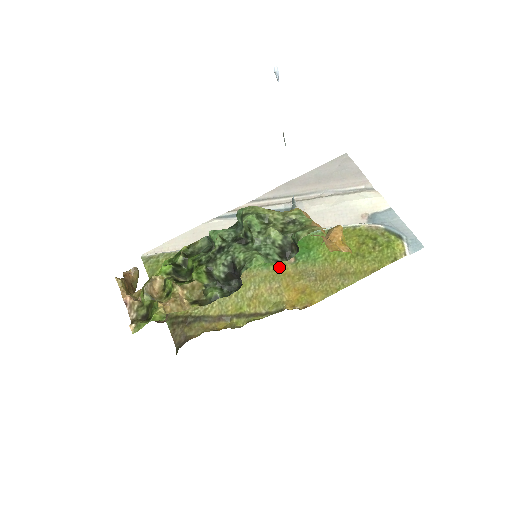
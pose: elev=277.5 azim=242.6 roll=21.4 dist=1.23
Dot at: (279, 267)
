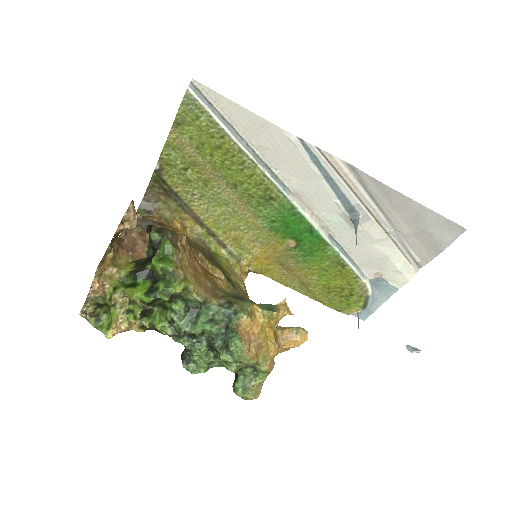
Dot at: (278, 239)
